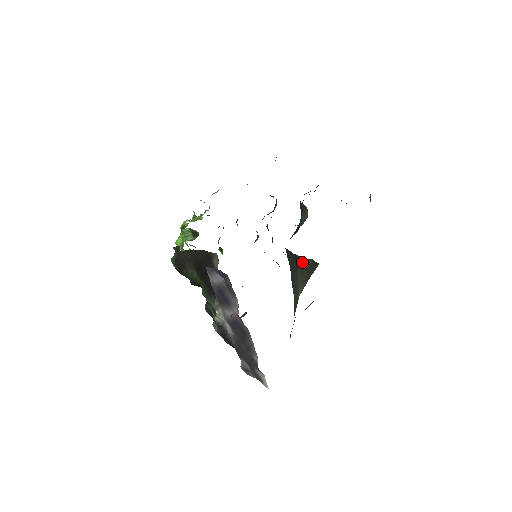
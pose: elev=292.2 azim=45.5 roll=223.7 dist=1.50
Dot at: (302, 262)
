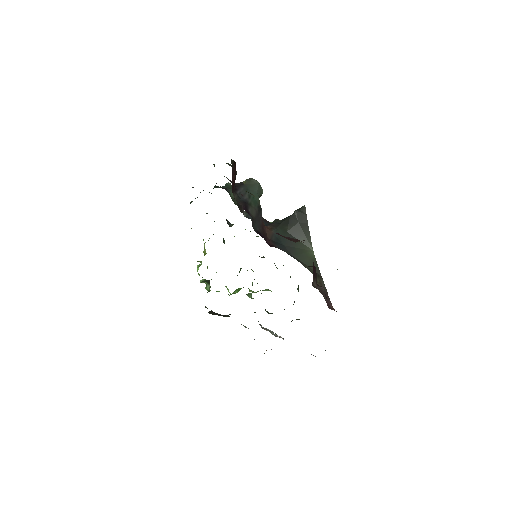
Dot at: (290, 223)
